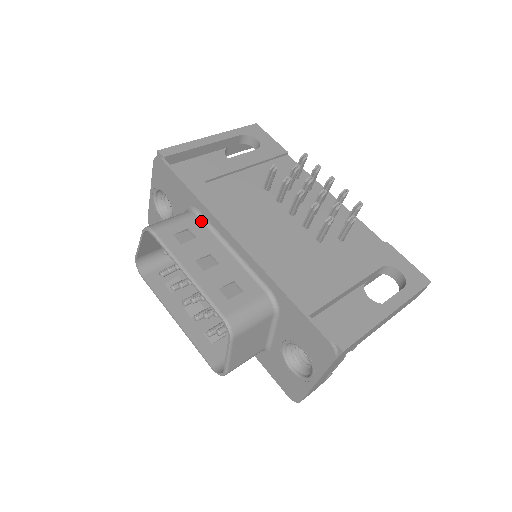
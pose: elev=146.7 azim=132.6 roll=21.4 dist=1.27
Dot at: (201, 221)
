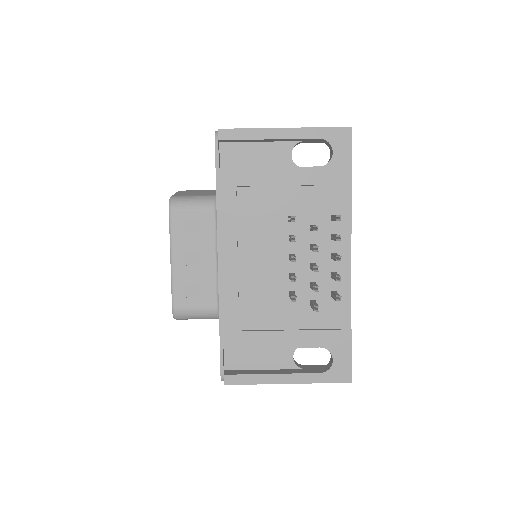
Dot at: (214, 218)
